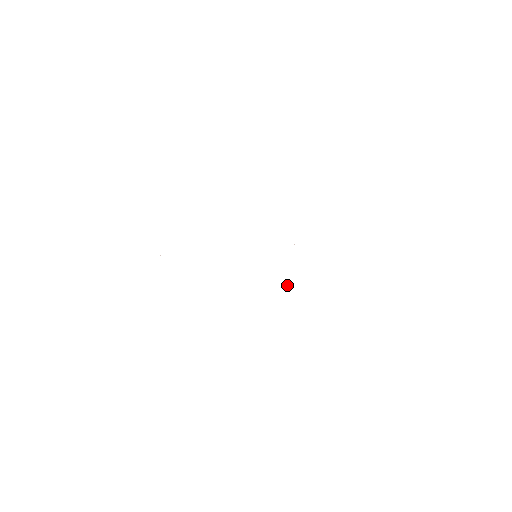
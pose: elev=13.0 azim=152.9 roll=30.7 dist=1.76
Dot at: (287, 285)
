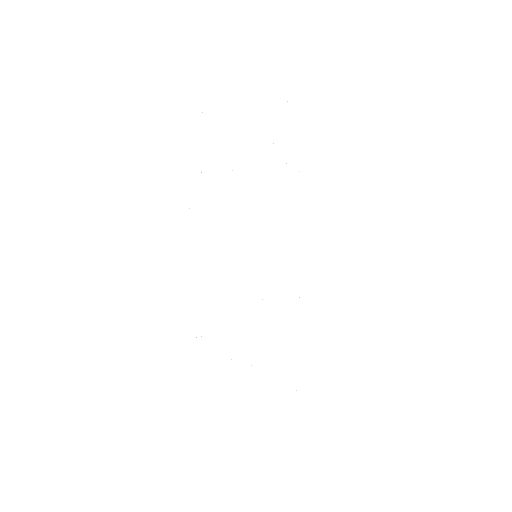
Dot at: occluded
